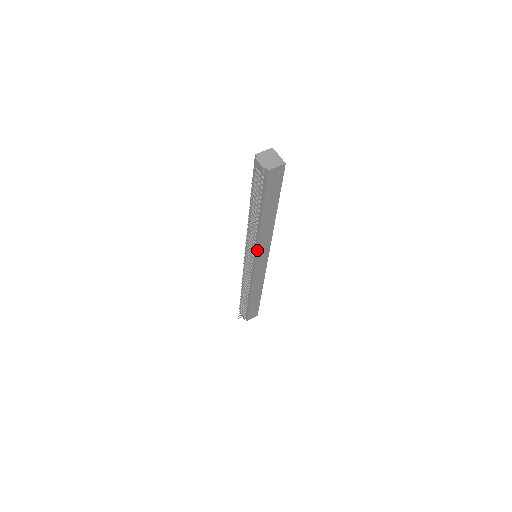
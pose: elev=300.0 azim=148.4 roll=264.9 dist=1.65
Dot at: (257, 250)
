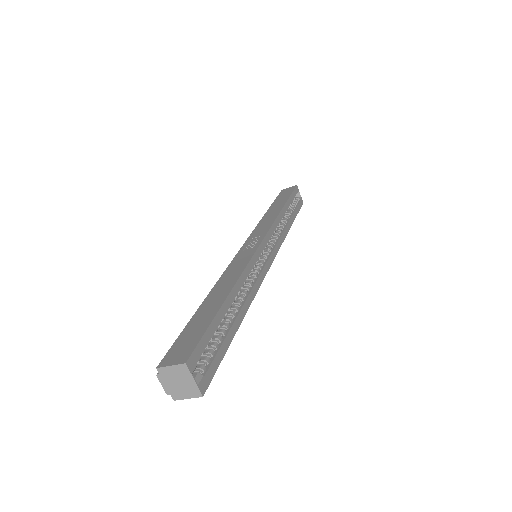
Dot at: occluded
